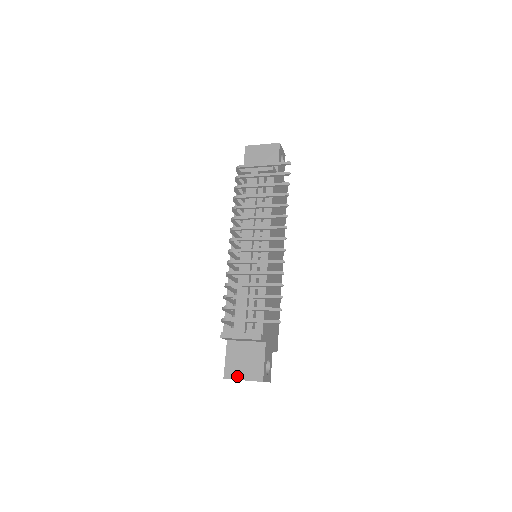
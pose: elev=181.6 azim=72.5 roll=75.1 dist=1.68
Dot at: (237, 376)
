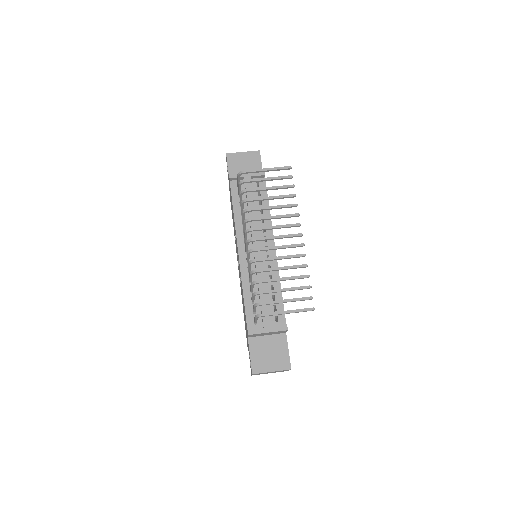
Dot at: (265, 369)
